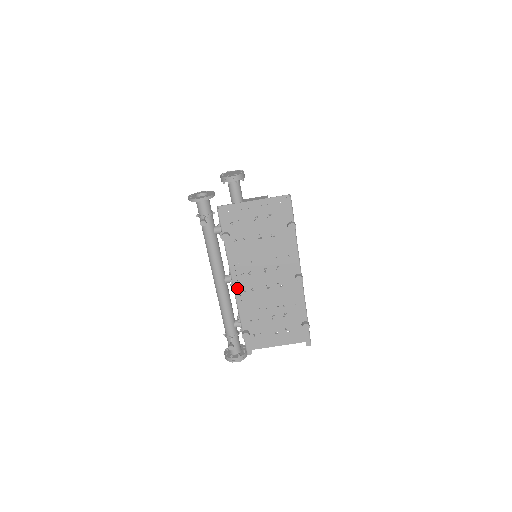
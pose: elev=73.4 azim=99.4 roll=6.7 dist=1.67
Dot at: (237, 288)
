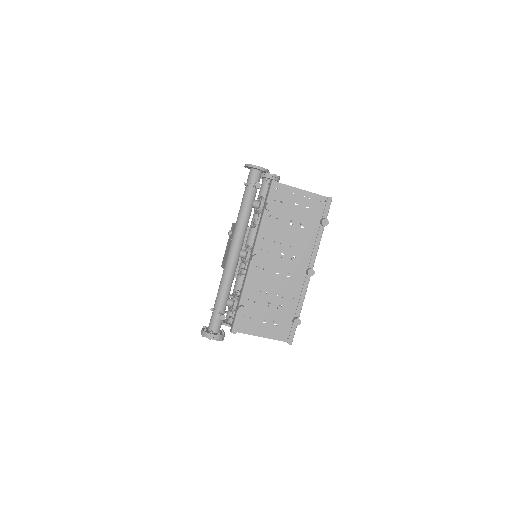
Dot at: (257, 258)
